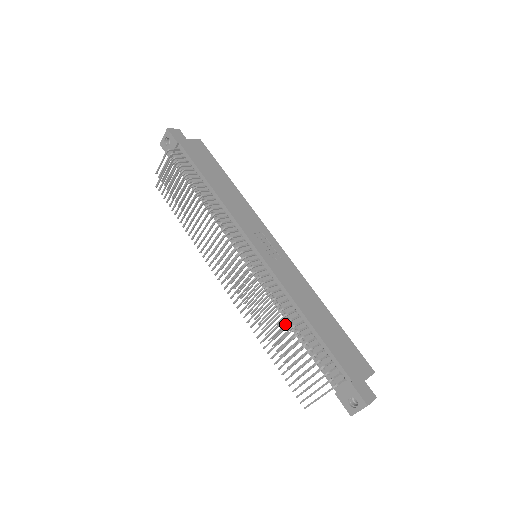
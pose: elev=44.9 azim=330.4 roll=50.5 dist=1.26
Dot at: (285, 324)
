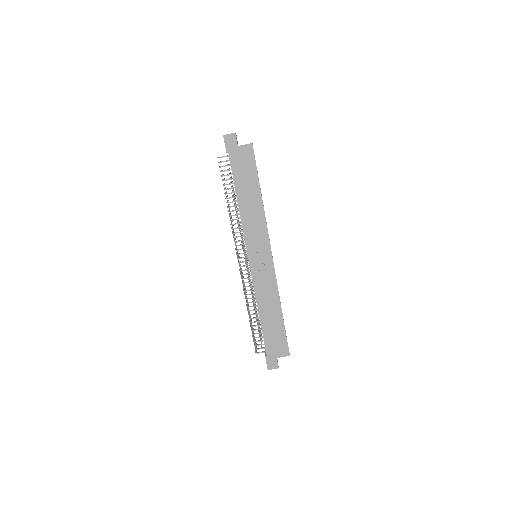
Dot at: (247, 310)
